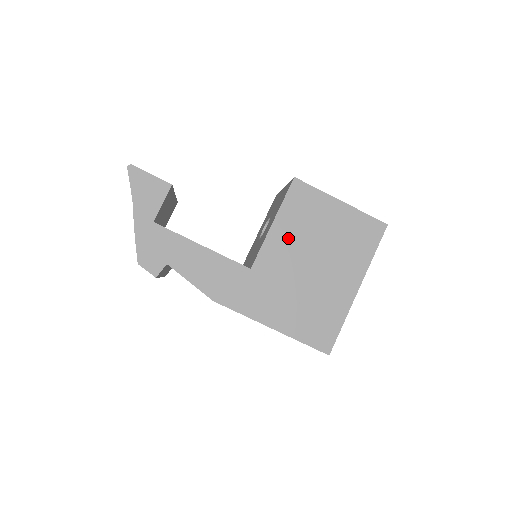
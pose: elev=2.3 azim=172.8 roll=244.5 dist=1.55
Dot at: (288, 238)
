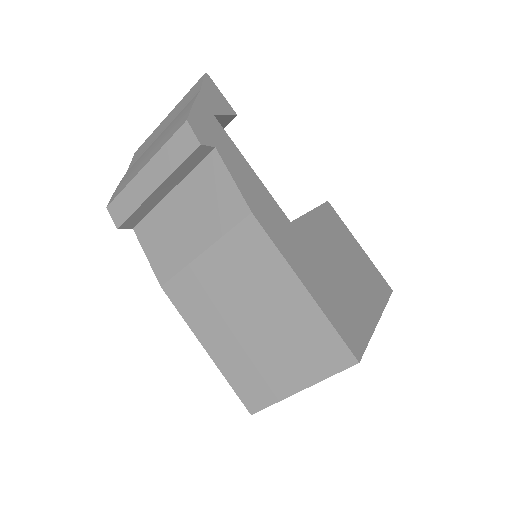
Dot at: (323, 231)
